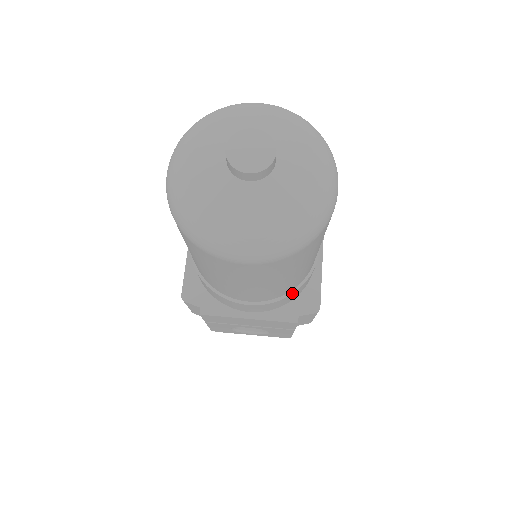
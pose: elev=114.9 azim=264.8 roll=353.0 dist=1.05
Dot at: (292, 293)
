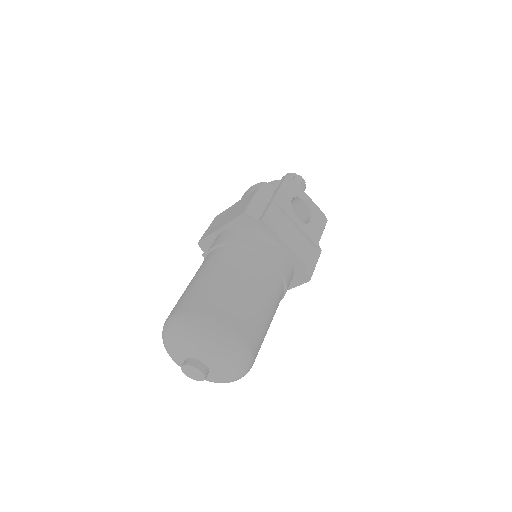
Dot at: occluded
